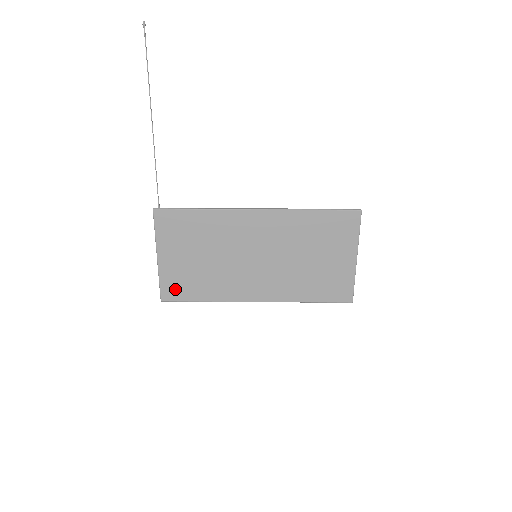
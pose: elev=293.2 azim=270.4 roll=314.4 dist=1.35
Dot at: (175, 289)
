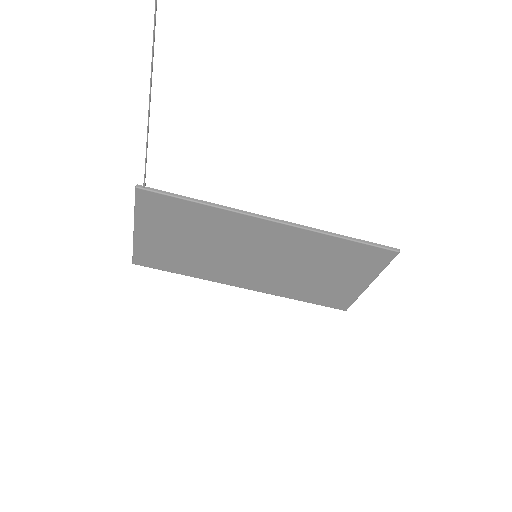
Dot at: (151, 259)
